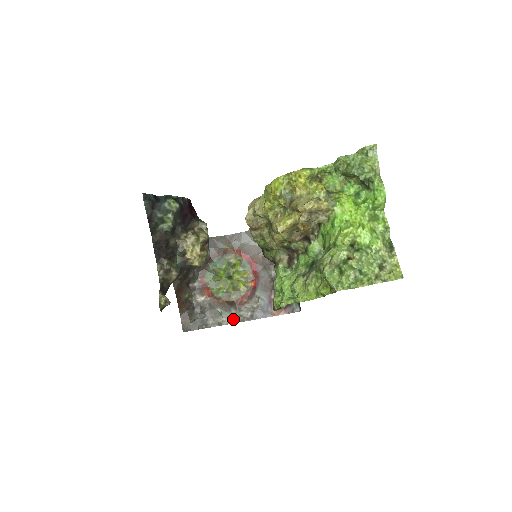
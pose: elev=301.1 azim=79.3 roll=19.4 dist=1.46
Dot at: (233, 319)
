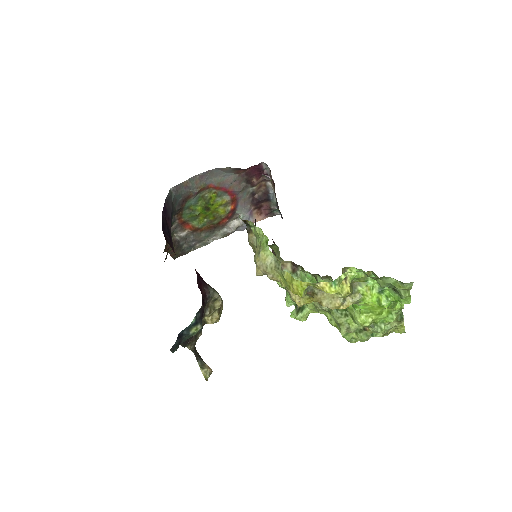
Dot at: (218, 237)
